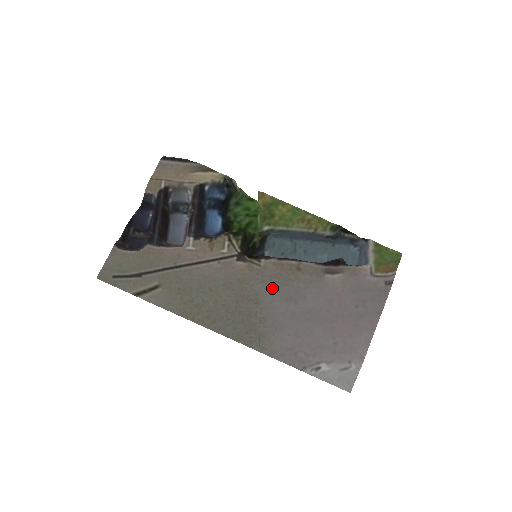
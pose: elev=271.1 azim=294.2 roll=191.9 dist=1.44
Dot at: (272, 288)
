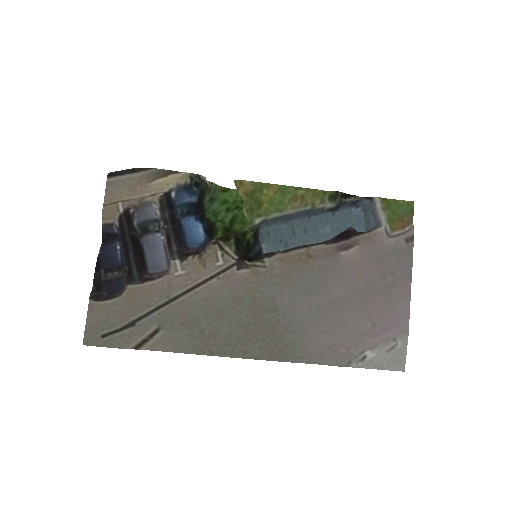
Dot at: (287, 288)
